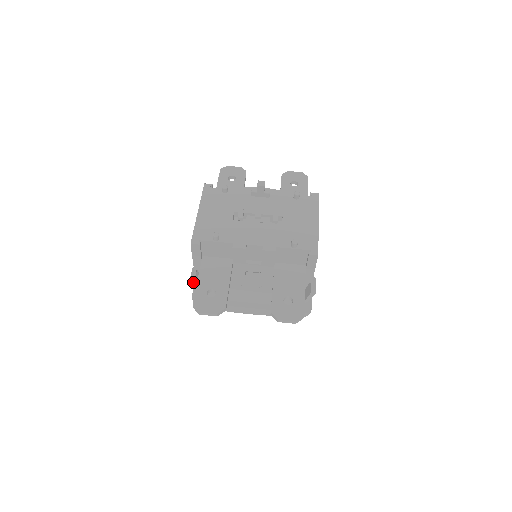
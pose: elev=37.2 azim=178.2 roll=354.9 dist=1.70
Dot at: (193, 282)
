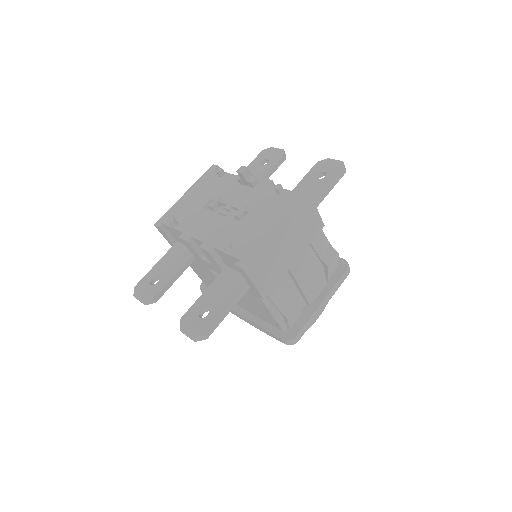
Dot at: occluded
